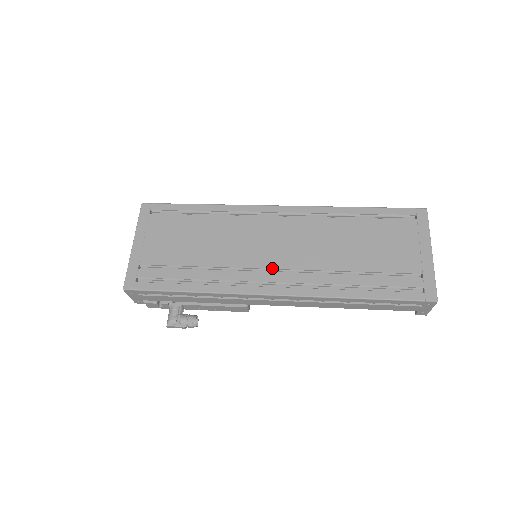
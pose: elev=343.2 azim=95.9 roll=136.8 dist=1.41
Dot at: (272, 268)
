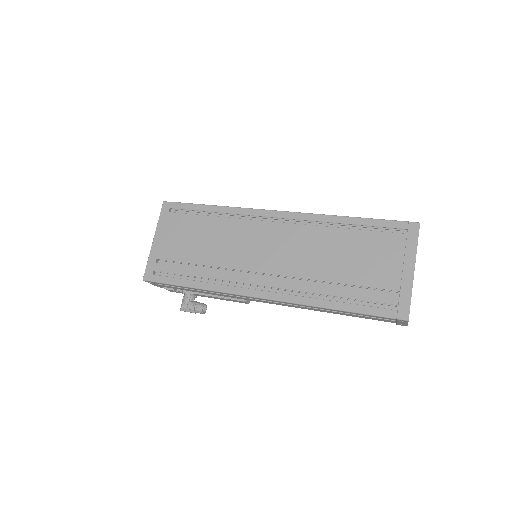
Dot at: (263, 272)
